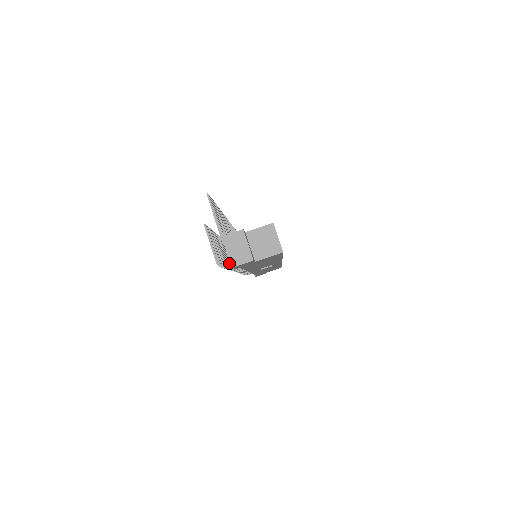
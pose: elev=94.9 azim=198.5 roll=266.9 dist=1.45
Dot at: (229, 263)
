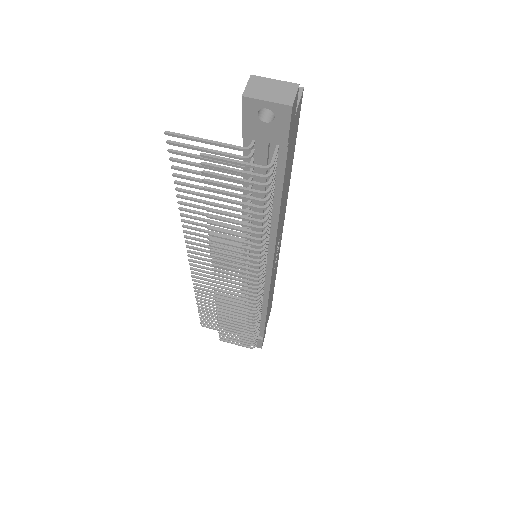
Dot at: (273, 156)
